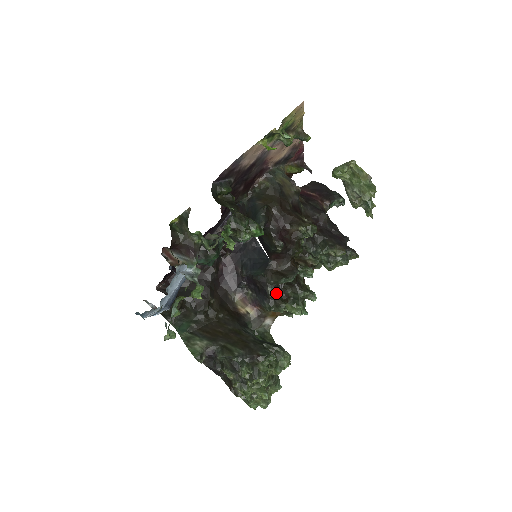
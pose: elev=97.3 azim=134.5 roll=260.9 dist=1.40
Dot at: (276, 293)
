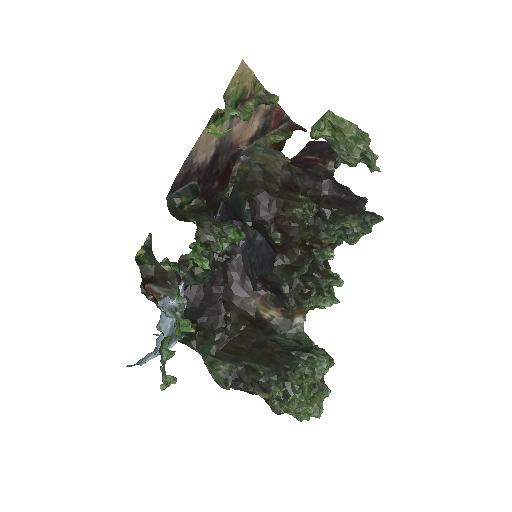
Dot at: (293, 290)
